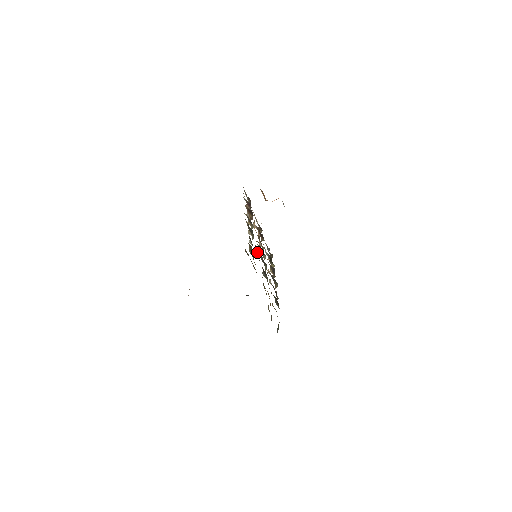
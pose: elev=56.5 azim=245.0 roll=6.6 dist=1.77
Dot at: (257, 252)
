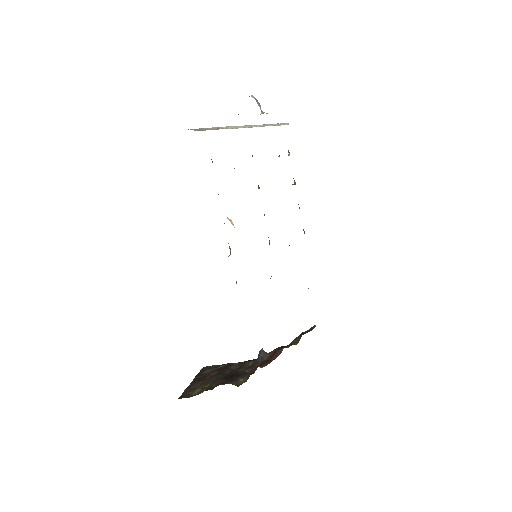
Dot at: occluded
